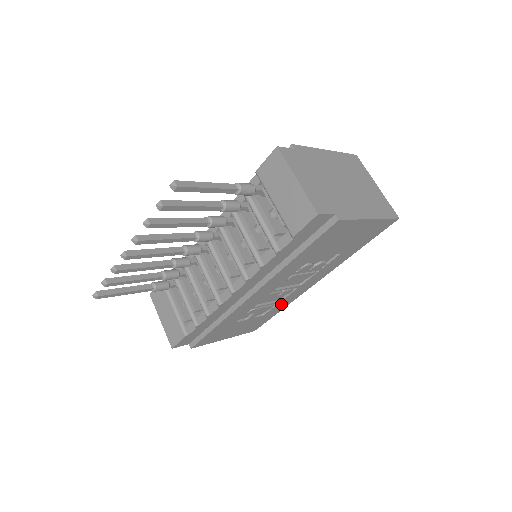
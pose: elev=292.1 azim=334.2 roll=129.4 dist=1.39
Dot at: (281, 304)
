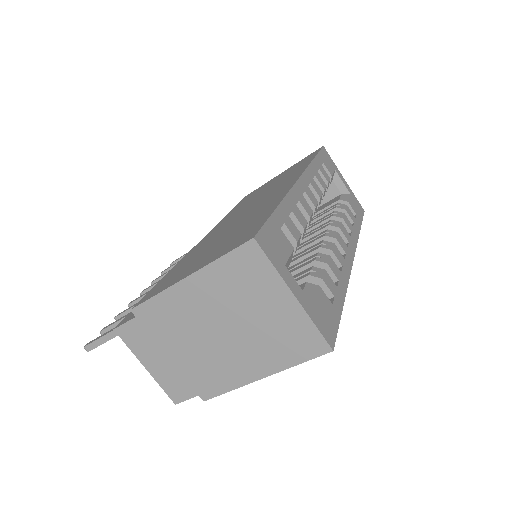
Dot at: occluded
